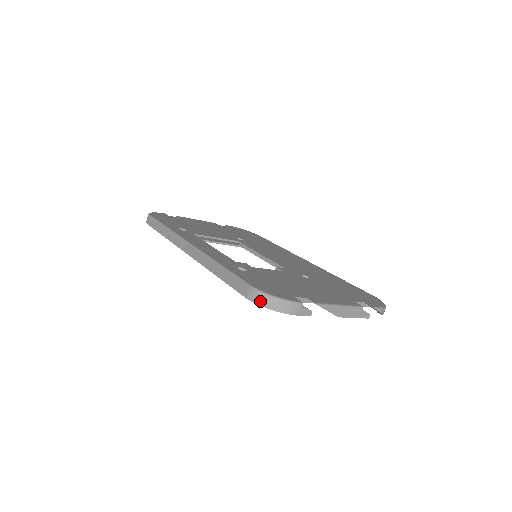
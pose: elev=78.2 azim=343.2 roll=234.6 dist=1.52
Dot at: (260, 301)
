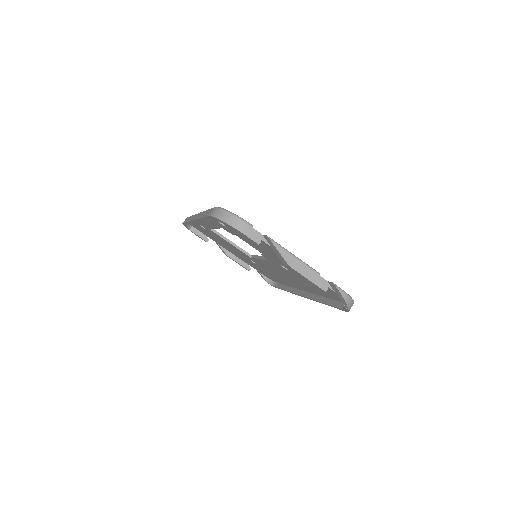
Dot at: (217, 214)
